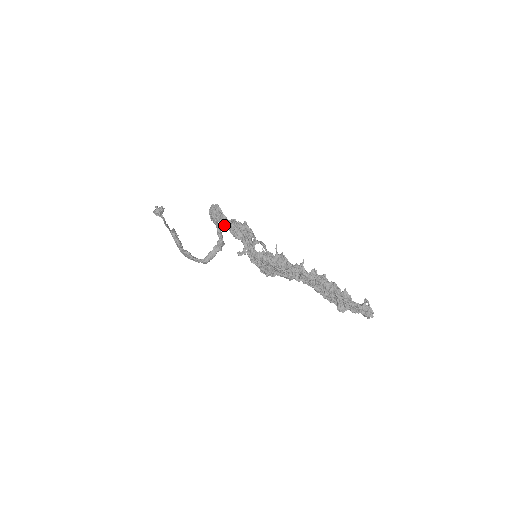
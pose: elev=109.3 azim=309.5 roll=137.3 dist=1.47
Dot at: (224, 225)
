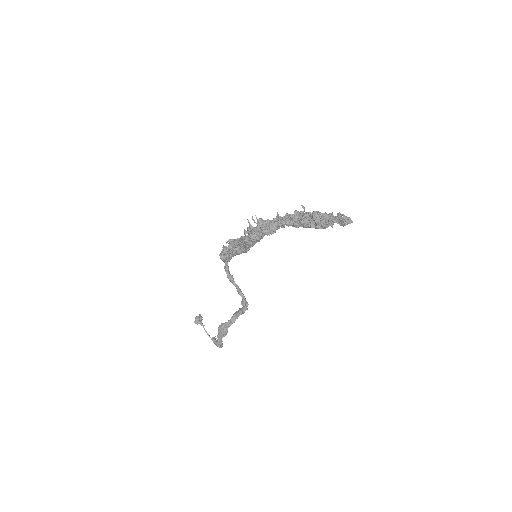
Dot at: (228, 251)
